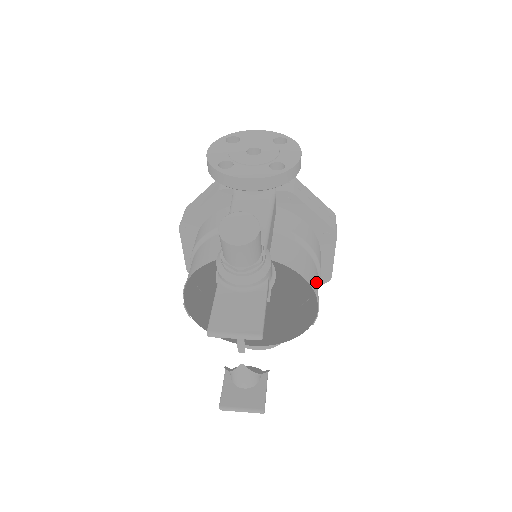
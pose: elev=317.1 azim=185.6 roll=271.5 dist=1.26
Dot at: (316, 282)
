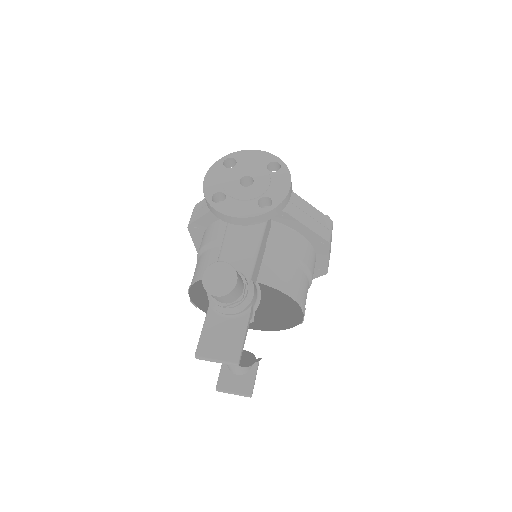
Dot at: (304, 292)
